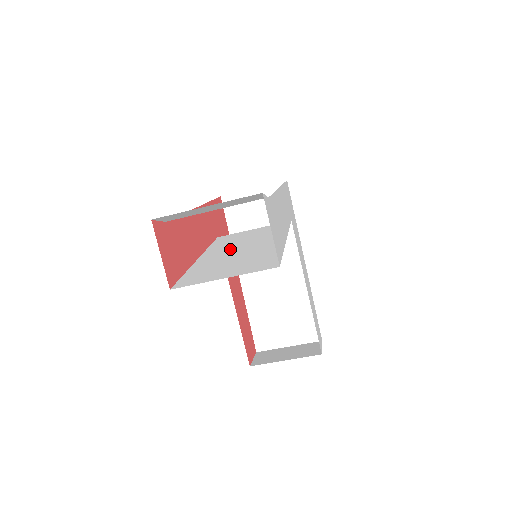
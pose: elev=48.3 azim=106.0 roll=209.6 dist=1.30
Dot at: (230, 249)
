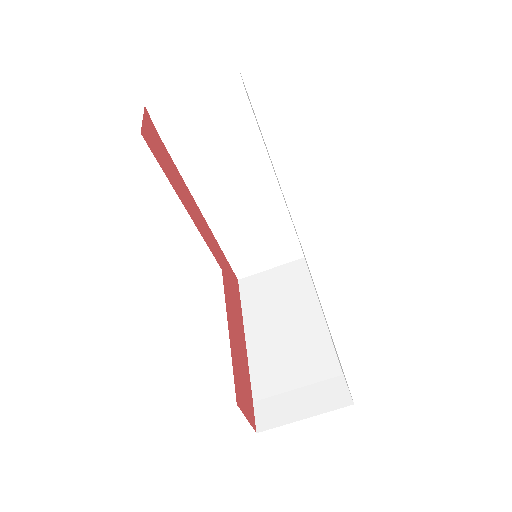
Dot at: occluded
